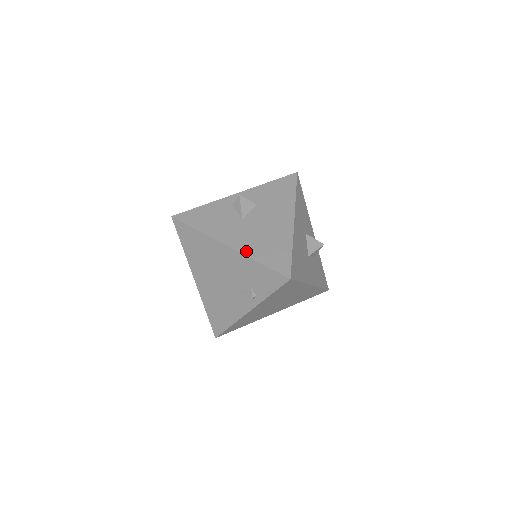
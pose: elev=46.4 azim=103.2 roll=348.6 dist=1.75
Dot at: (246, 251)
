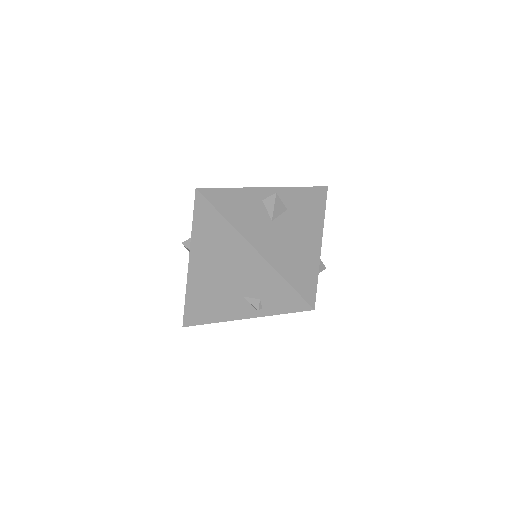
Dot at: (274, 262)
